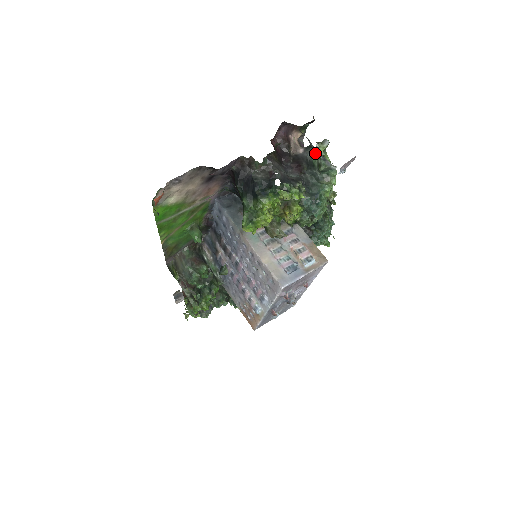
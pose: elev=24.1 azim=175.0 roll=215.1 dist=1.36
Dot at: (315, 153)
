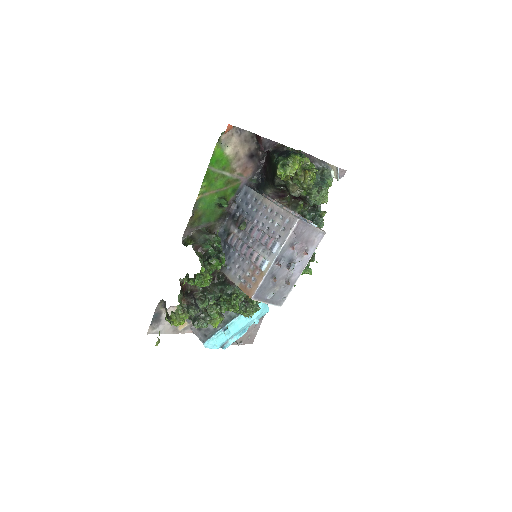
Dot at: (318, 171)
